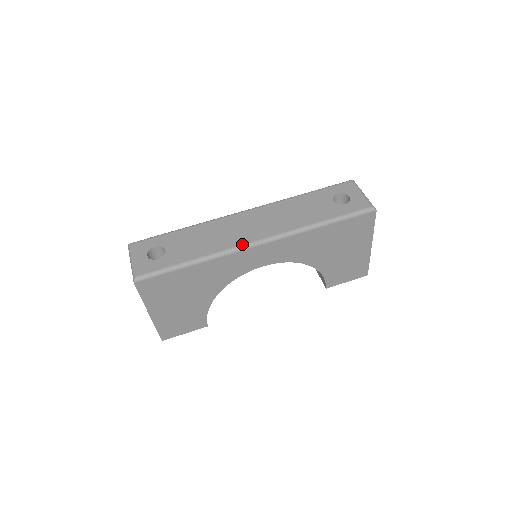
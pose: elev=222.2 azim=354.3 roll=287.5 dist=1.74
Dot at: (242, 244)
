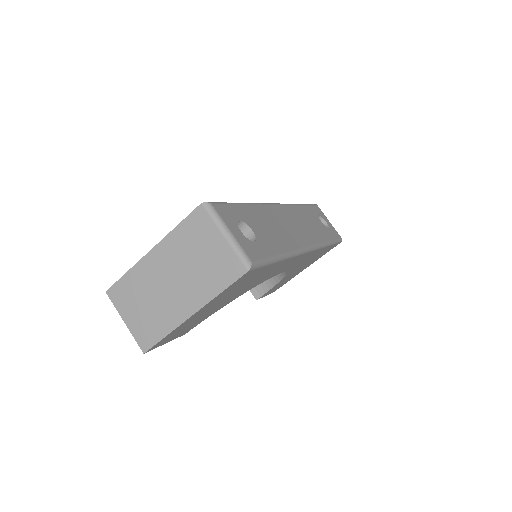
Dot at: (303, 247)
